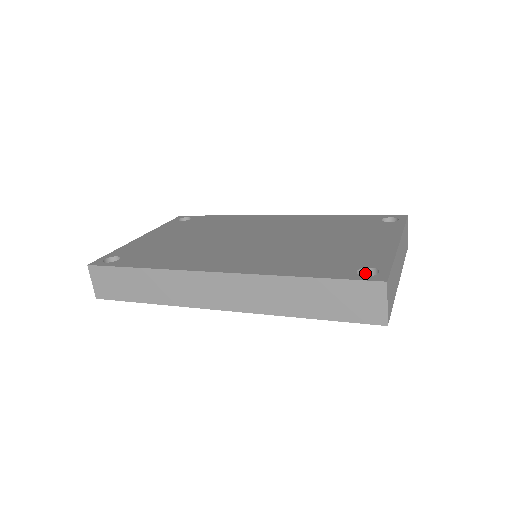
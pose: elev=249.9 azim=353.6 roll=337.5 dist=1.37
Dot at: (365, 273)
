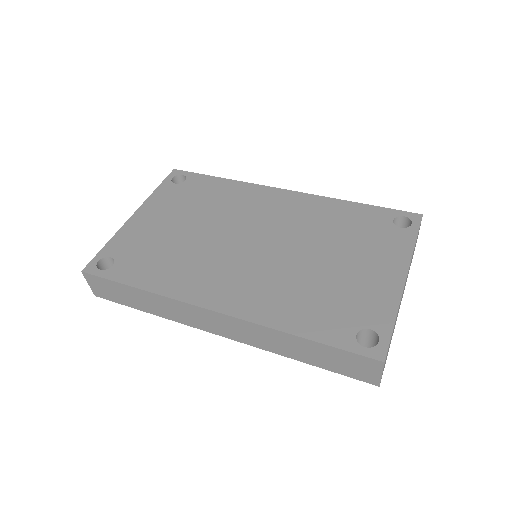
Dot at: (365, 332)
